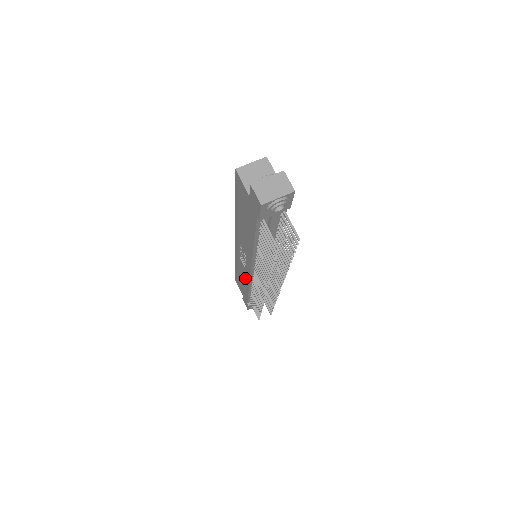
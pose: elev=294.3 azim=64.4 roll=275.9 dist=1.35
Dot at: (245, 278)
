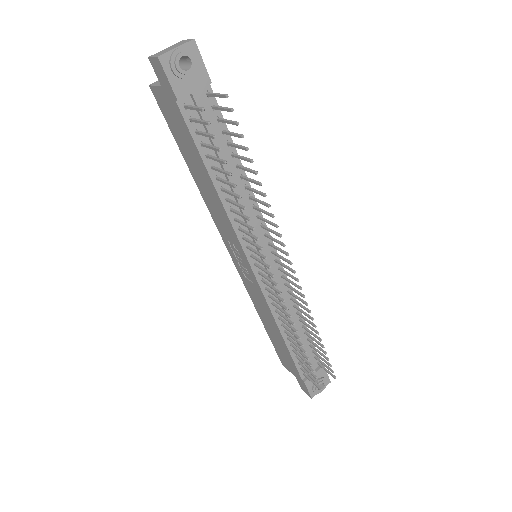
Dot at: (266, 311)
